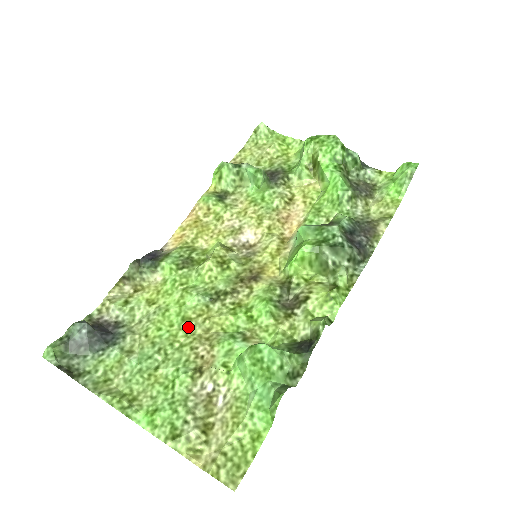
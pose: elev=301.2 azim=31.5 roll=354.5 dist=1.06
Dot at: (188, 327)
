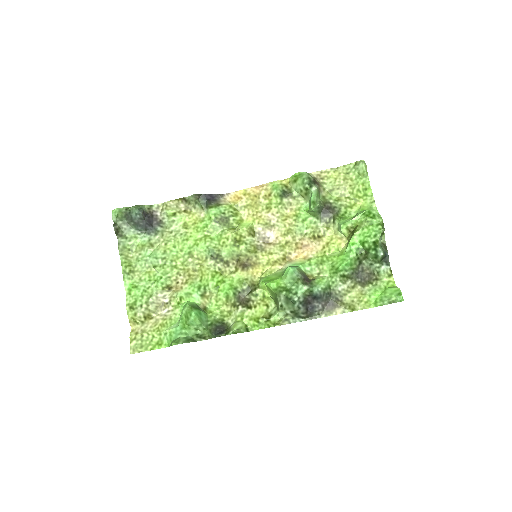
Dot at: (187, 259)
